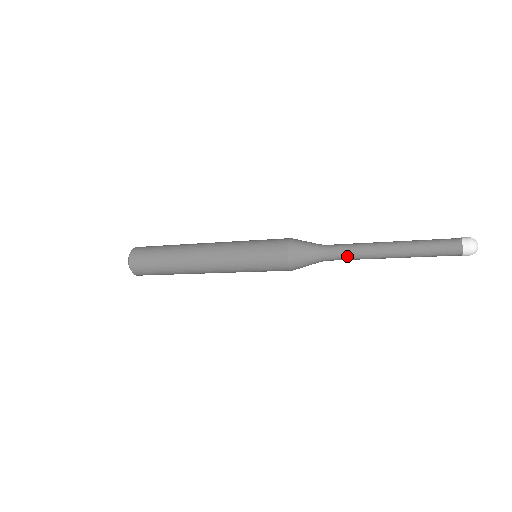
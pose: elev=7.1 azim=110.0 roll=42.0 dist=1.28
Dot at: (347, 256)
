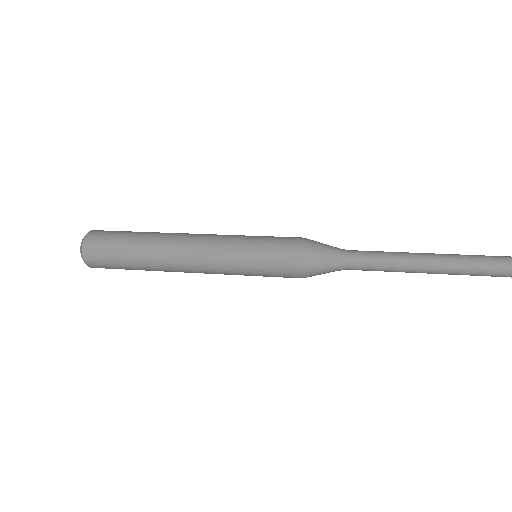
Dot at: (375, 266)
